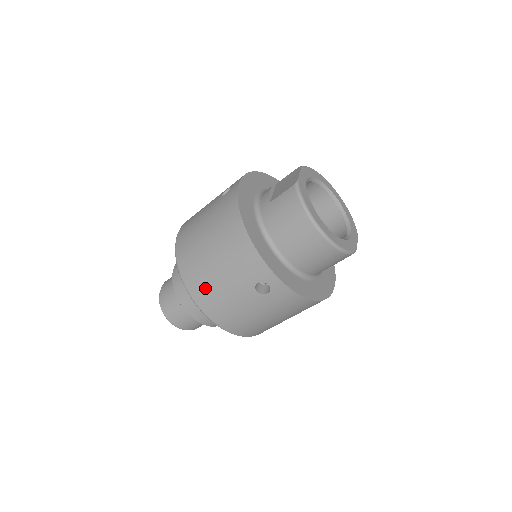
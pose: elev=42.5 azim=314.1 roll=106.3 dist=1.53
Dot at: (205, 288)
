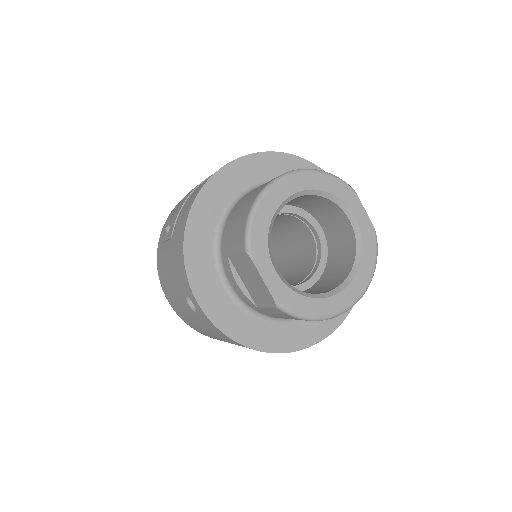
Dot at: occluded
